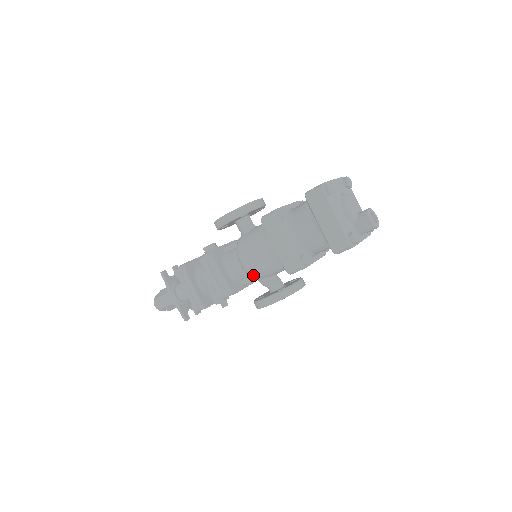
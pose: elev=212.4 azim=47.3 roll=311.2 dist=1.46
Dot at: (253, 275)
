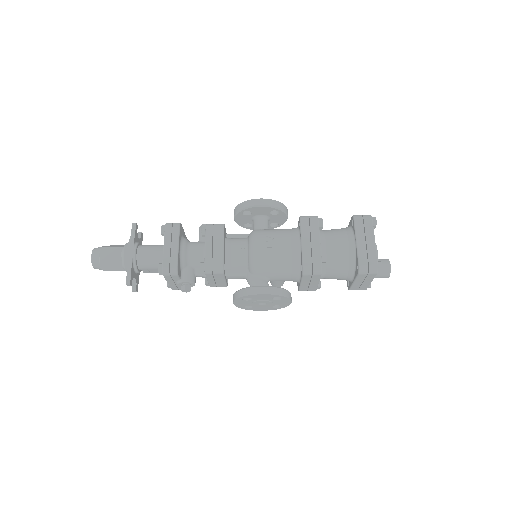
Dot at: (256, 263)
